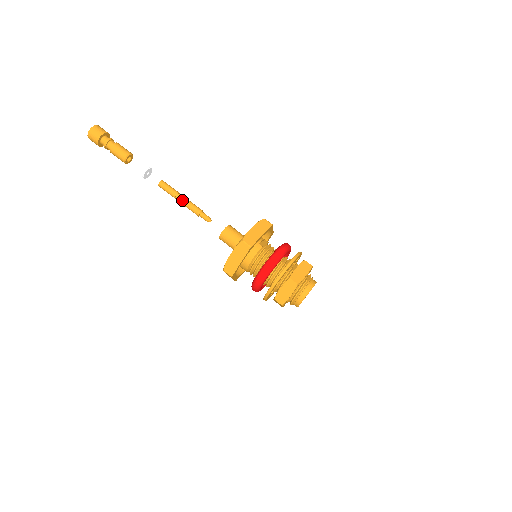
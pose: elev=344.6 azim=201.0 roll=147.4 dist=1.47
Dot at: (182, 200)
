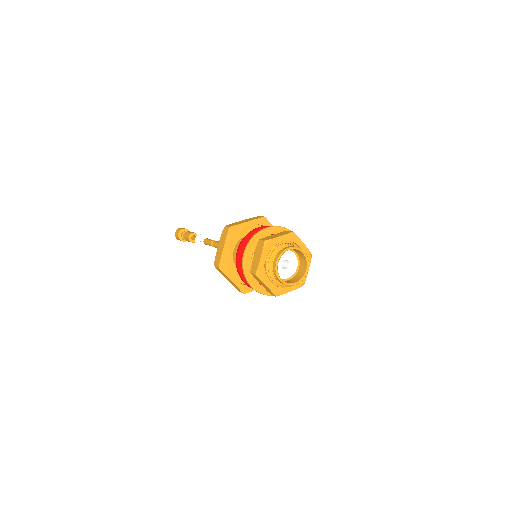
Dot at: (214, 243)
